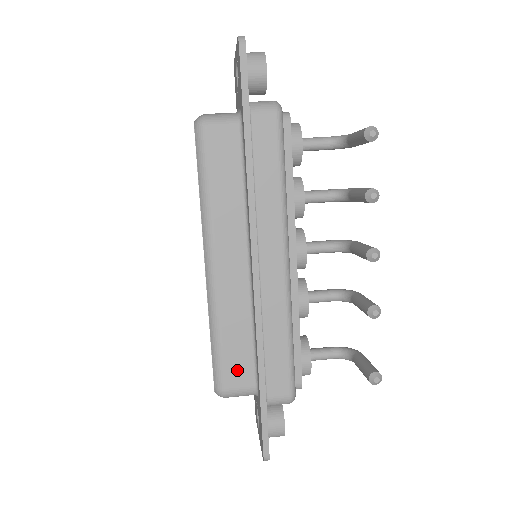
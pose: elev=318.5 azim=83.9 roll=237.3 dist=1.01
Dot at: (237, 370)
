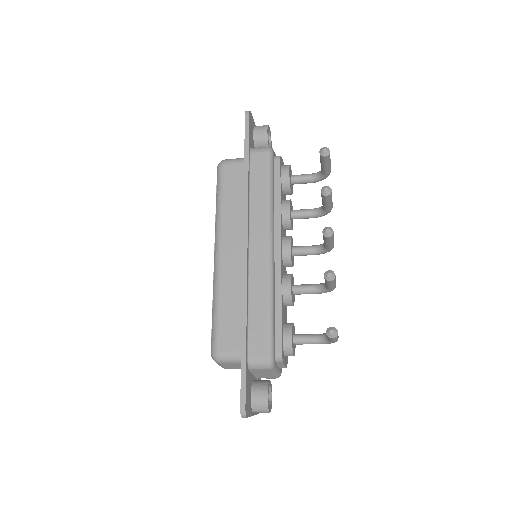
Dot at: (229, 335)
